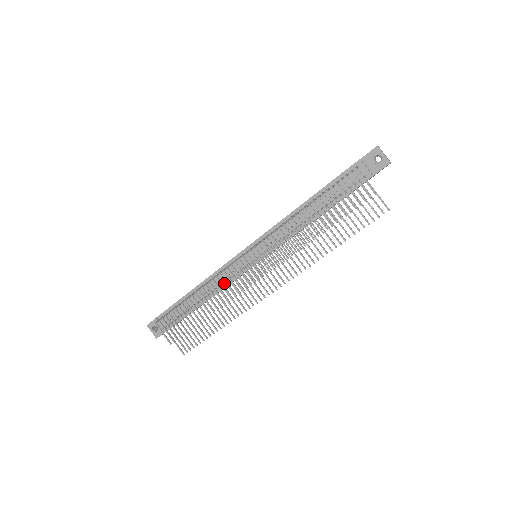
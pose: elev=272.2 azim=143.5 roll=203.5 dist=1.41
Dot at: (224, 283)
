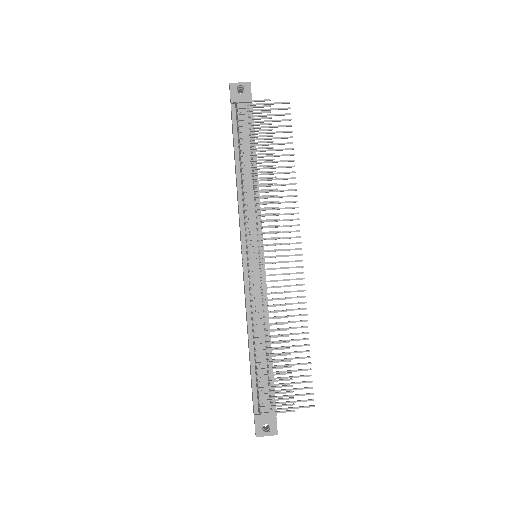
Dot at: (263, 304)
